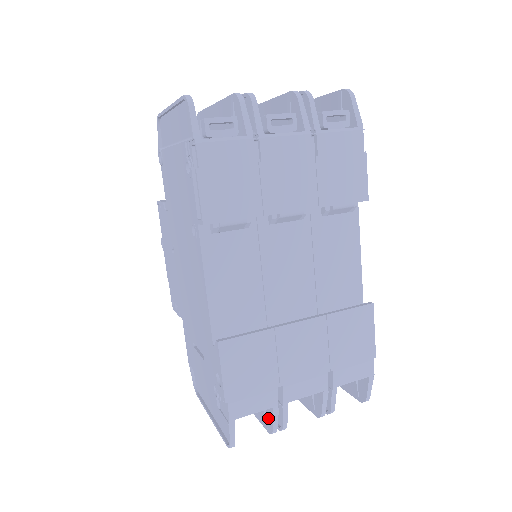
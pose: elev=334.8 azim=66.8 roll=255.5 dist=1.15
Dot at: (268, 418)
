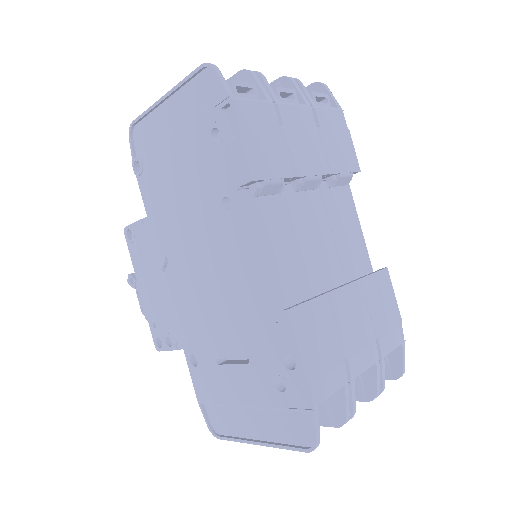
Dot at: (335, 407)
